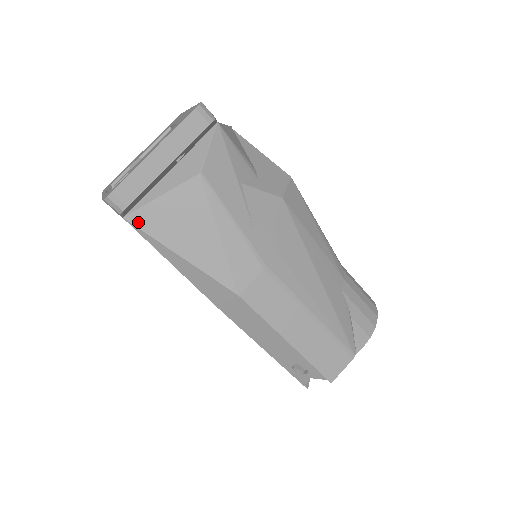
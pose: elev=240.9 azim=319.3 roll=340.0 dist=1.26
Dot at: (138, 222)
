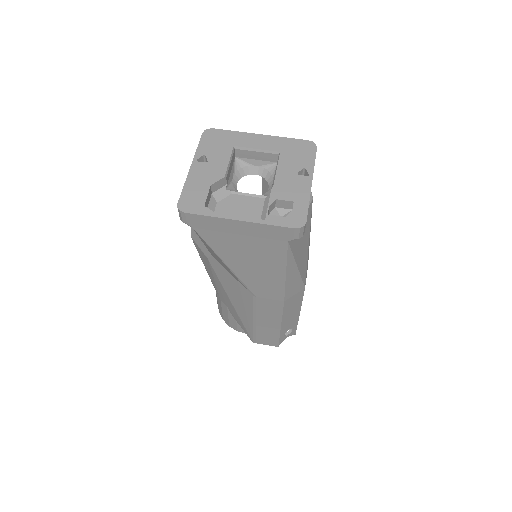
Dot at: (292, 243)
